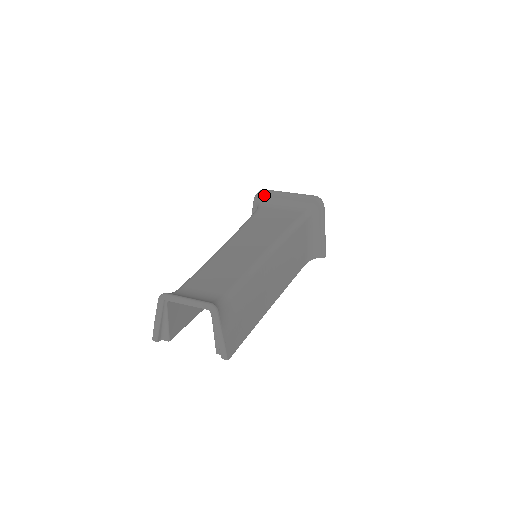
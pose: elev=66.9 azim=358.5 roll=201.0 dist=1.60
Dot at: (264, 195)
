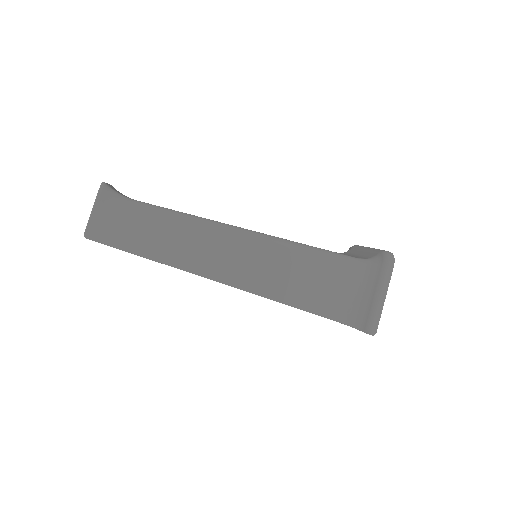
Dot at: (352, 248)
